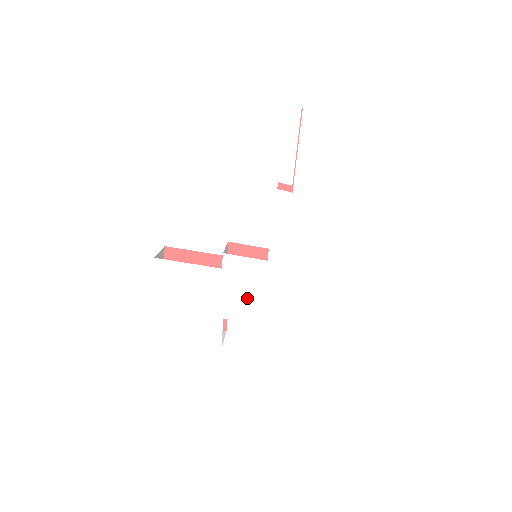
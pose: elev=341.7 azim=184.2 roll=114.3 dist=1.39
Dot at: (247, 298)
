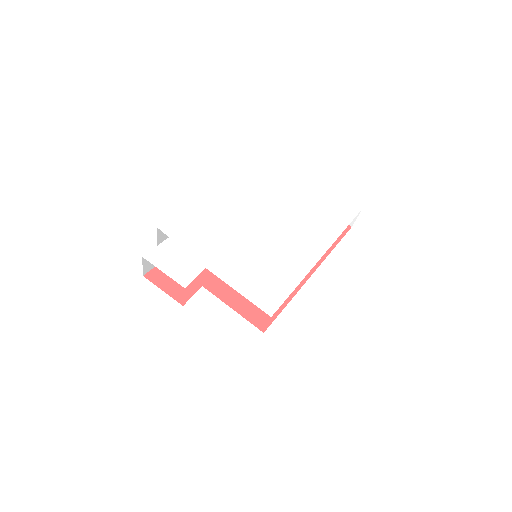
Dot at: (236, 265)
